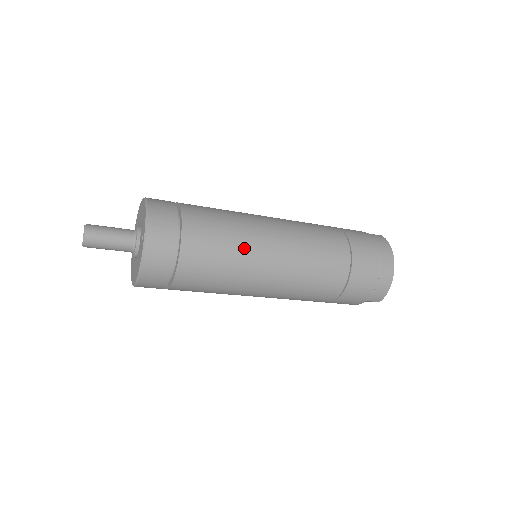
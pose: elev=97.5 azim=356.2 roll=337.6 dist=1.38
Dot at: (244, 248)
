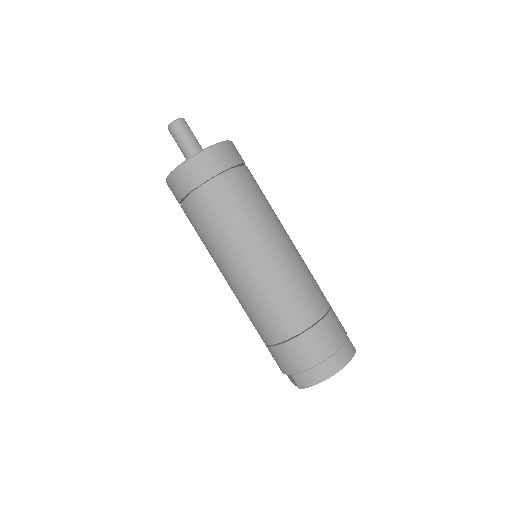
Dot at: (248, 229)
